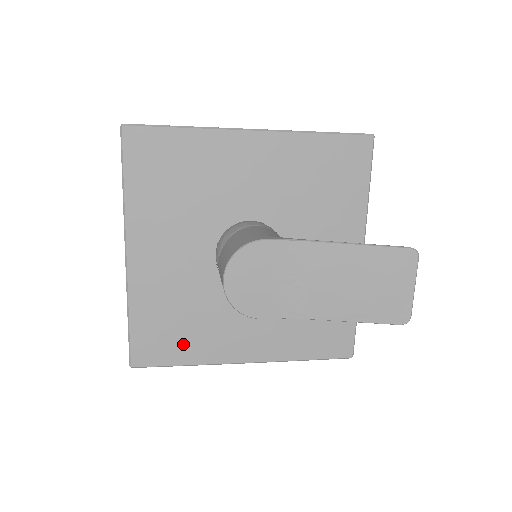
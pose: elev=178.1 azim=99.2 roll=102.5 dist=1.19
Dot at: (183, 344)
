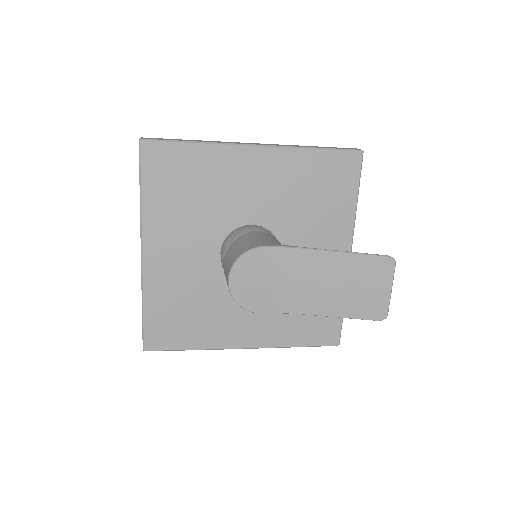
Dot at: (190, 331)
